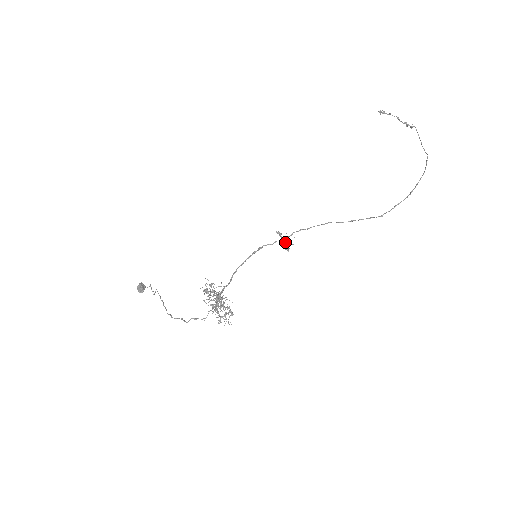
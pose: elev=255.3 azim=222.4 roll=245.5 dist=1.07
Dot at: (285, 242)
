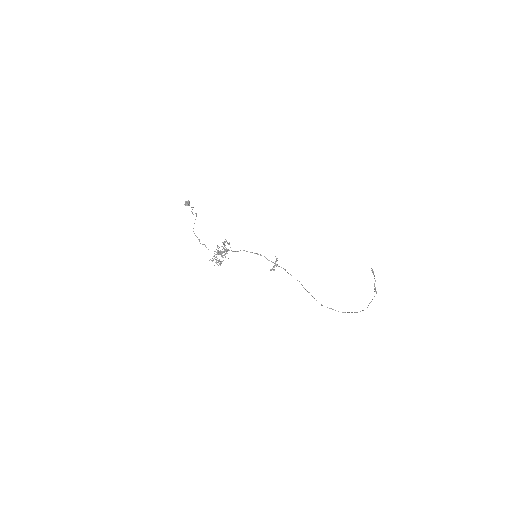
Dot at: (274, 266)
